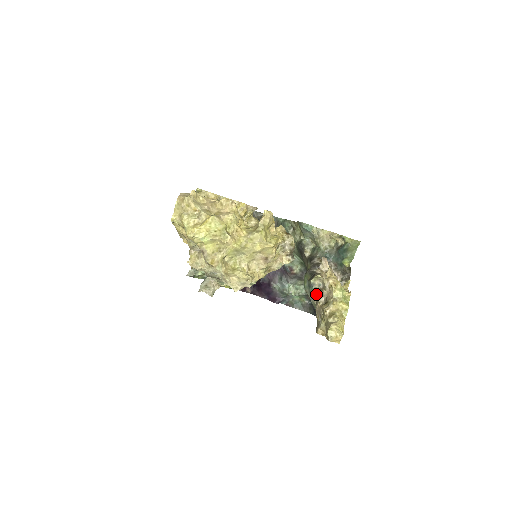
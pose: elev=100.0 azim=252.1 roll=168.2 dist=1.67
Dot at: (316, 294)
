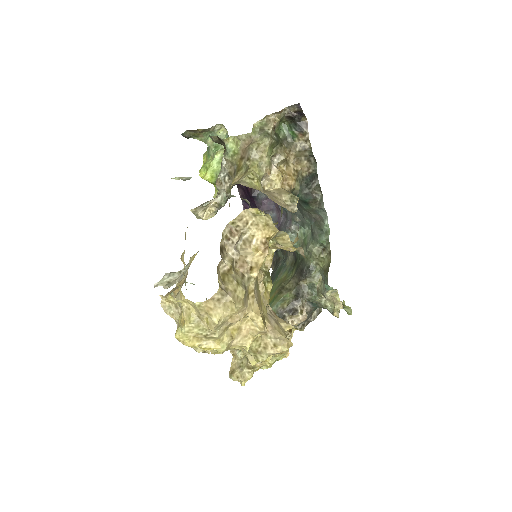
Dot at: occluded
